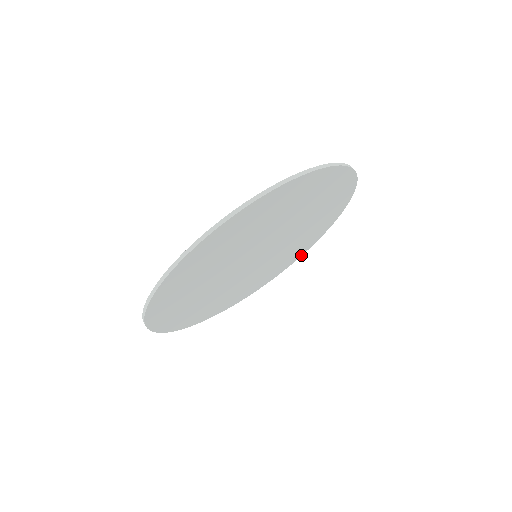
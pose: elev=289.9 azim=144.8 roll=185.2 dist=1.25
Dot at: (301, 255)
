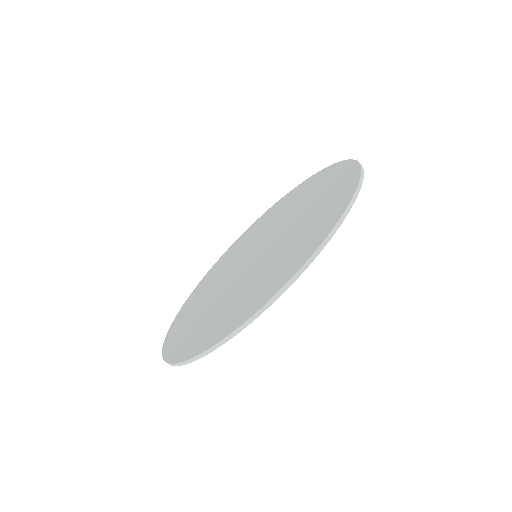
Dot at: occluded
